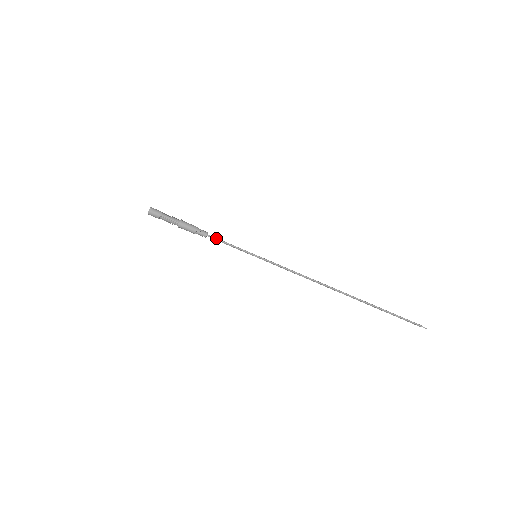
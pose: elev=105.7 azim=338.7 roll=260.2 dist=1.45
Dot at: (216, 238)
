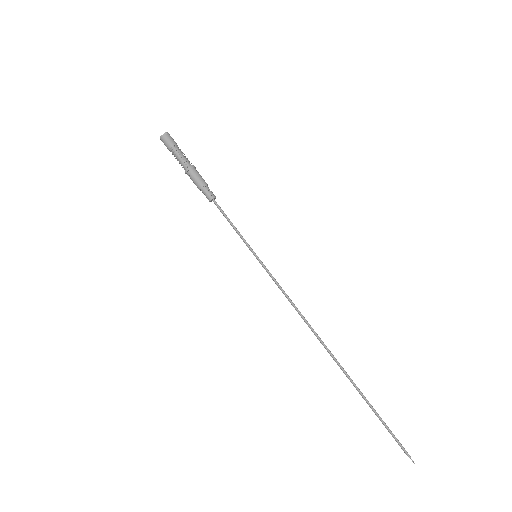
Dot at: (221, 209)
